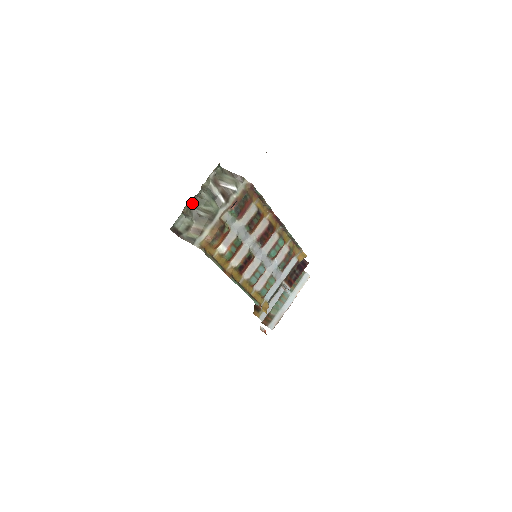
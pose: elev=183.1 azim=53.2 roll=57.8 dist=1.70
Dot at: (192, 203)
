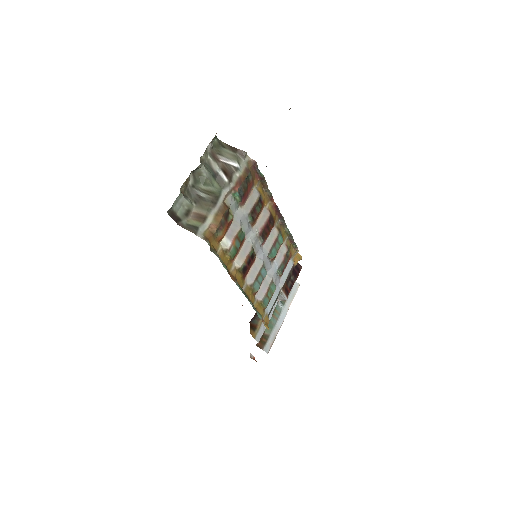
Dot at: (189, 181)
